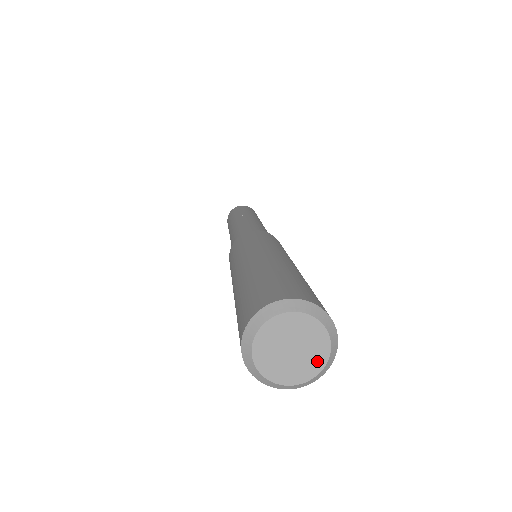
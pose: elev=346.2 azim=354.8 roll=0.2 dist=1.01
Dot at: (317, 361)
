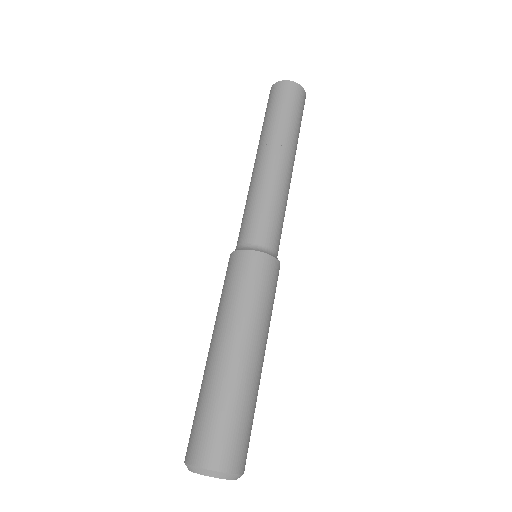
Dot at: occluded
